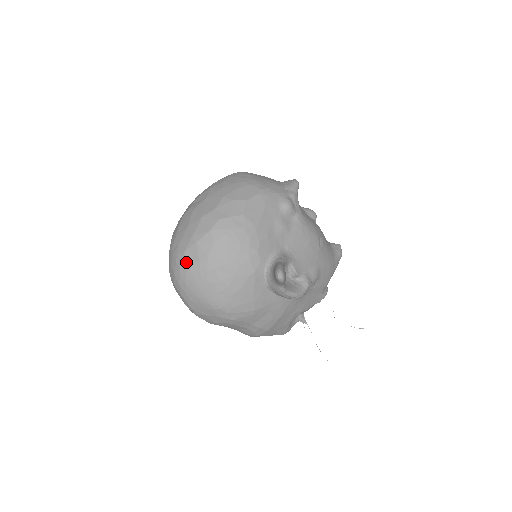
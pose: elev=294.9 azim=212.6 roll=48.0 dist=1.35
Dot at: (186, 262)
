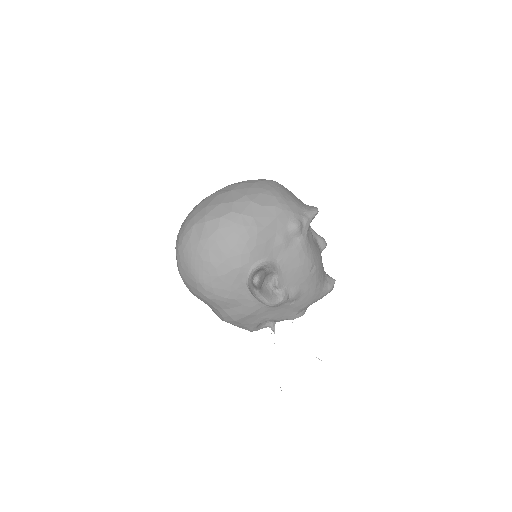
Dot at: (191, 234)
